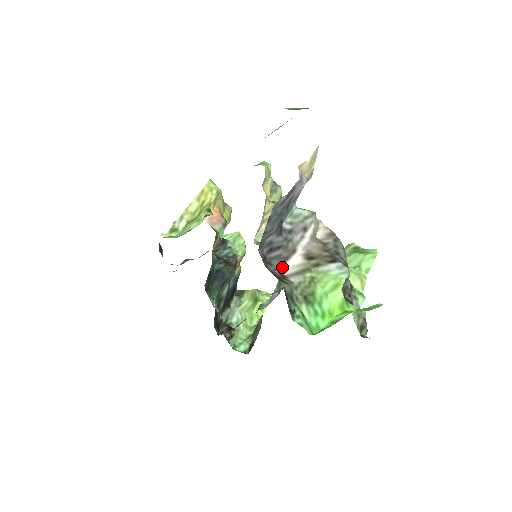
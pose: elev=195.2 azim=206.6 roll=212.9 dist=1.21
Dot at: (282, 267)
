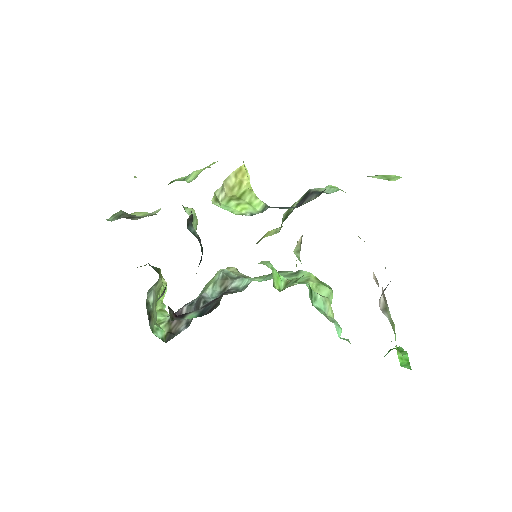
Dot at: (379, 302)
